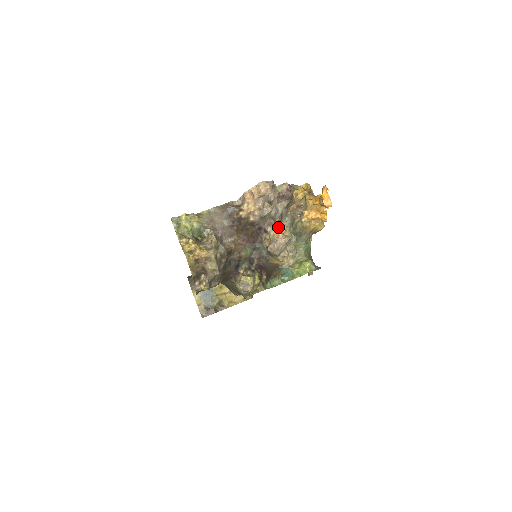
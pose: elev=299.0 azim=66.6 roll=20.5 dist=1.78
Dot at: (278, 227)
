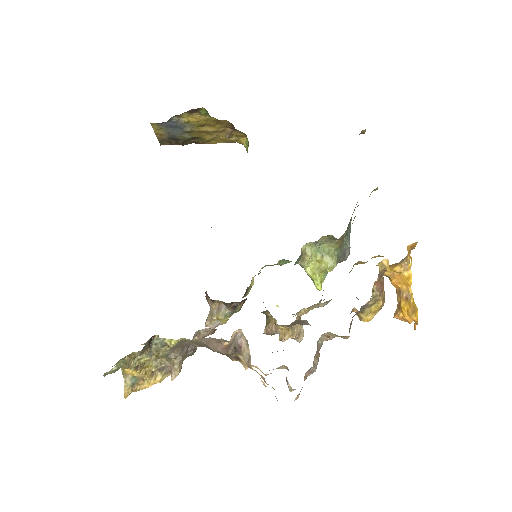
Dot at: occluded
